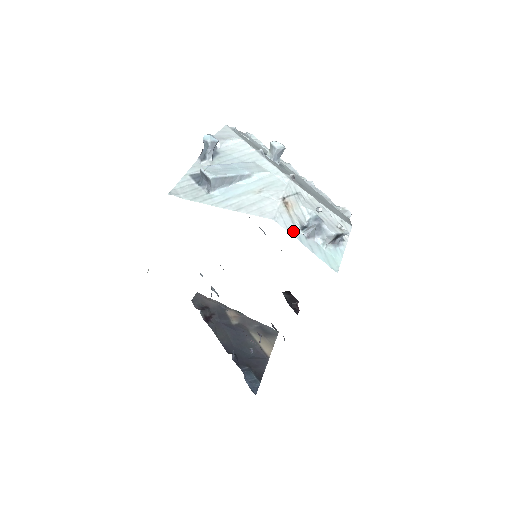
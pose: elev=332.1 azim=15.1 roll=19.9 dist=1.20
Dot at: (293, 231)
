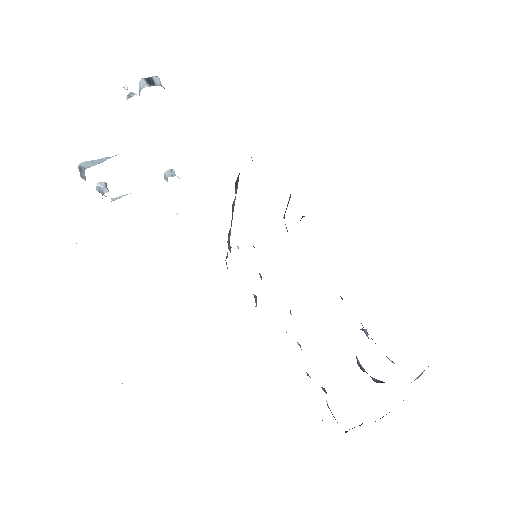
Dot at: occluded
